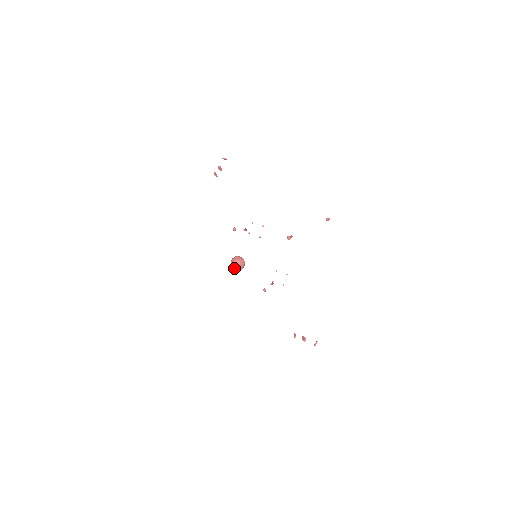
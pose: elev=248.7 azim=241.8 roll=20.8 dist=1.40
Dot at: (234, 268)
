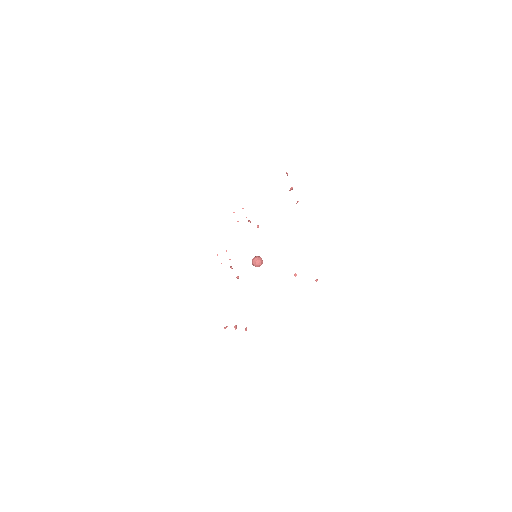
Dot at: (254, 263)
